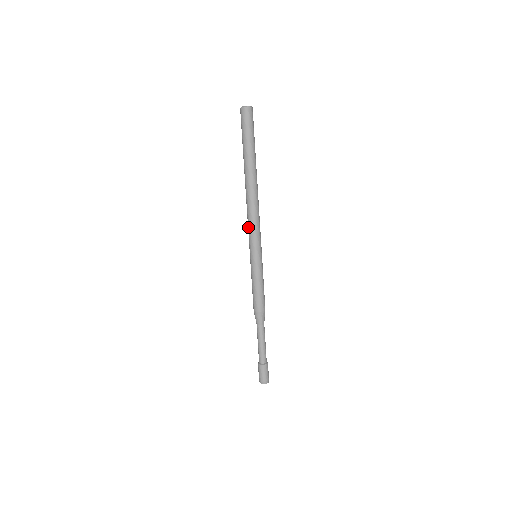
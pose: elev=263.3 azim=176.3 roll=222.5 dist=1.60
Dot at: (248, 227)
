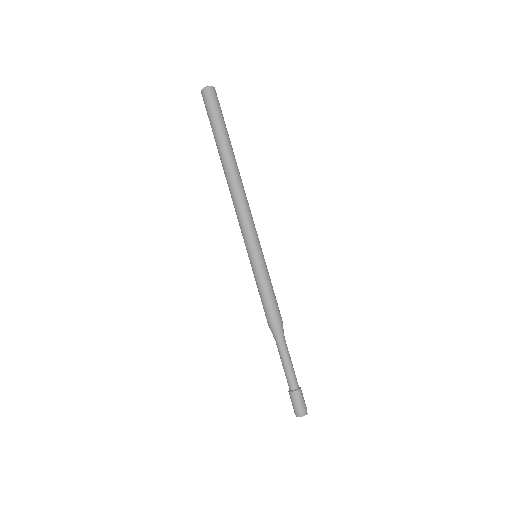
Dot at: (241, 222)
